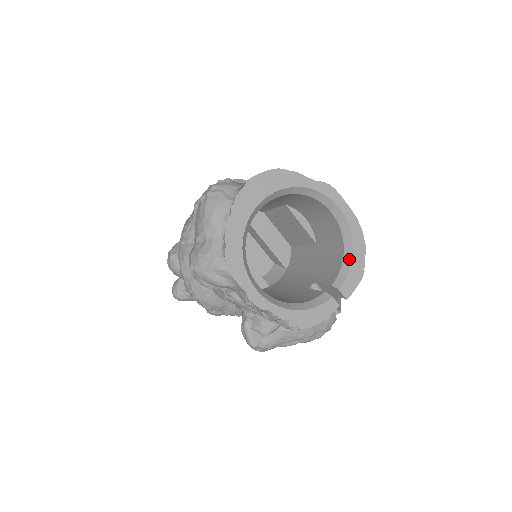
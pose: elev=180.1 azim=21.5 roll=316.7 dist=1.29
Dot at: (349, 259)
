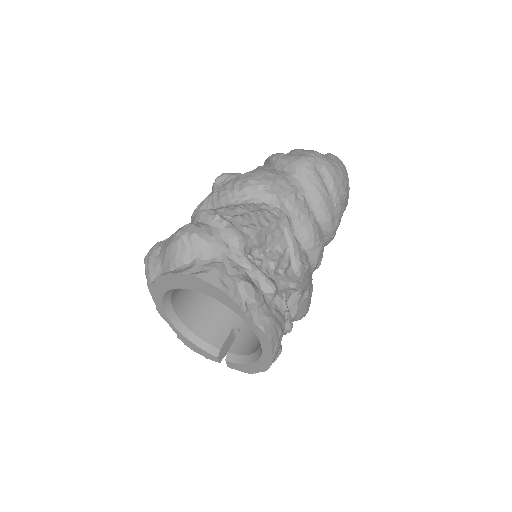
Dot at: (248, 361)
